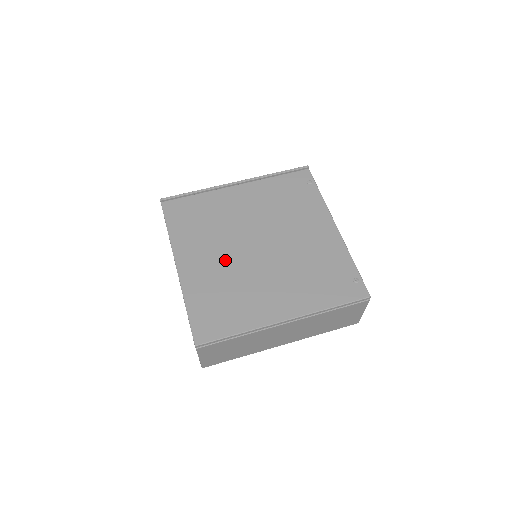
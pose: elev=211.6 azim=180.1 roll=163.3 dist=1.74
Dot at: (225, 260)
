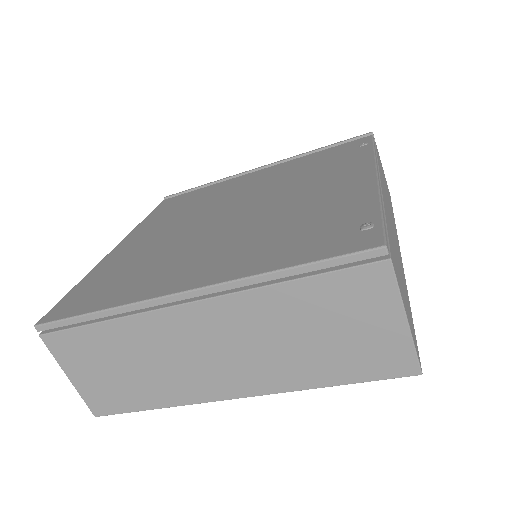
Dot at: (174, 233)
